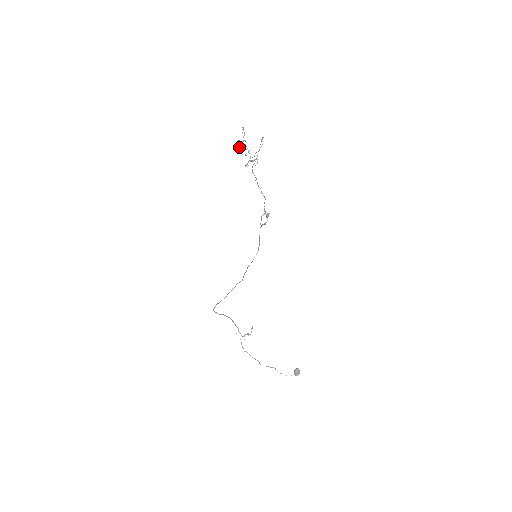
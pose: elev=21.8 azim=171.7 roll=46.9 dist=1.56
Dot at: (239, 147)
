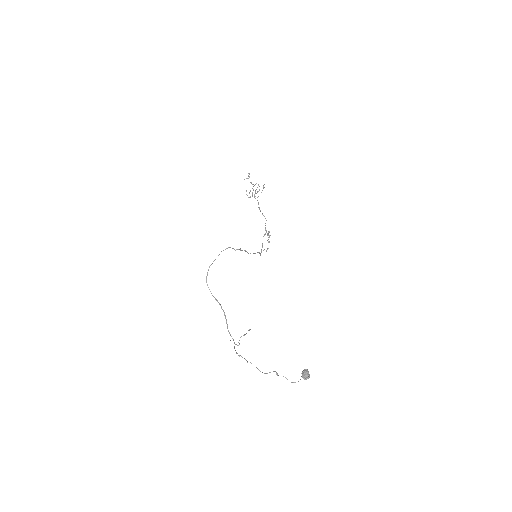
Dot at: occluded
